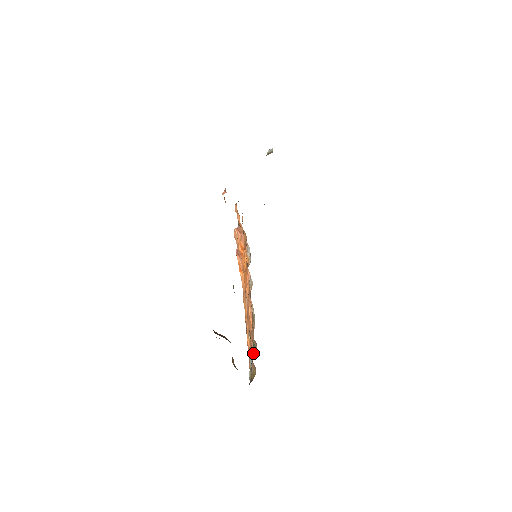
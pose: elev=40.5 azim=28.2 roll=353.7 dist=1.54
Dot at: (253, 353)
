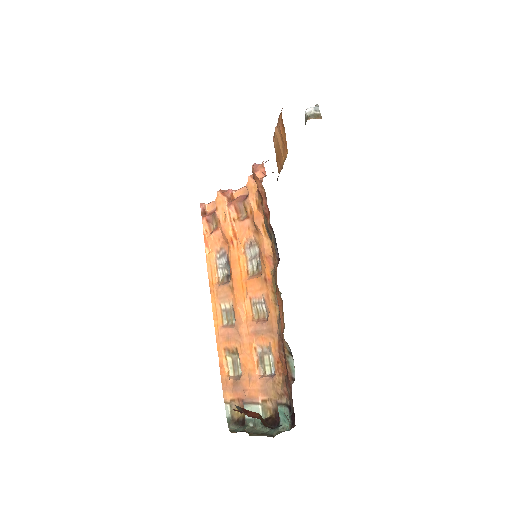
Dot at: (263, 410)
